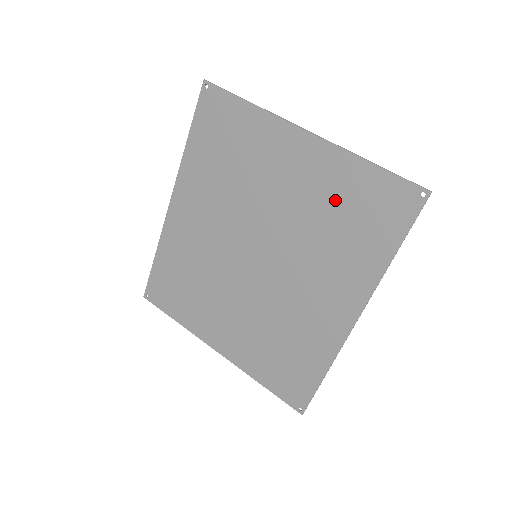
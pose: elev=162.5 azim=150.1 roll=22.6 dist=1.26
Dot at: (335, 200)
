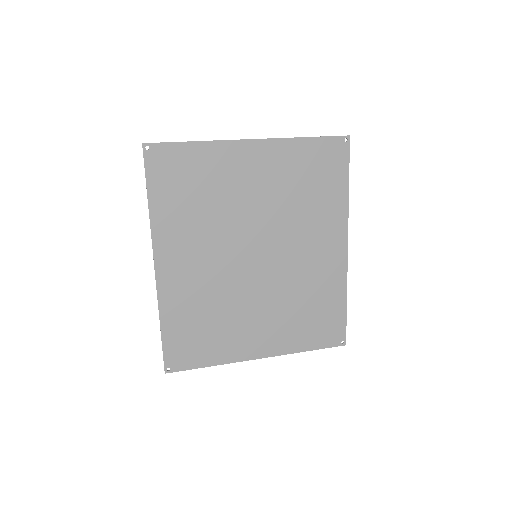
Dot at: (295, 176)
